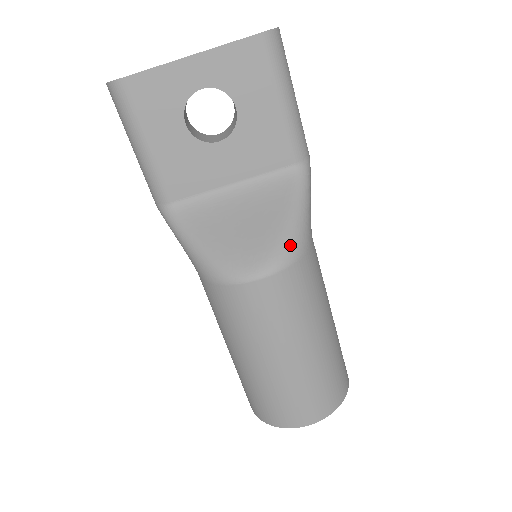
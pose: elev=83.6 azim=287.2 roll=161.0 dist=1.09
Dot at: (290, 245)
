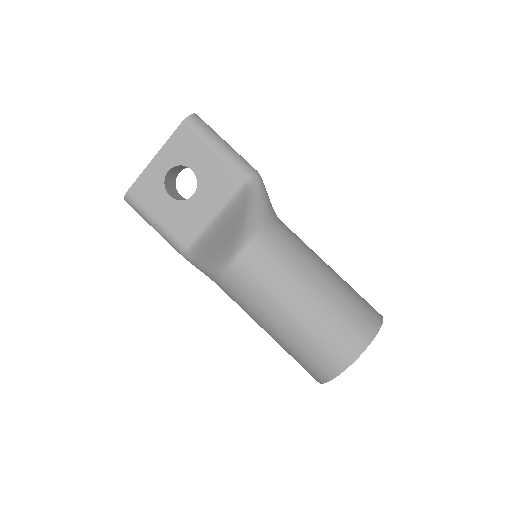
Dot at: (250, 227)
